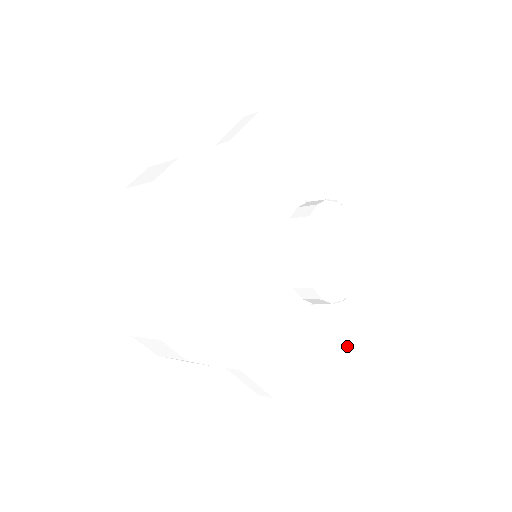
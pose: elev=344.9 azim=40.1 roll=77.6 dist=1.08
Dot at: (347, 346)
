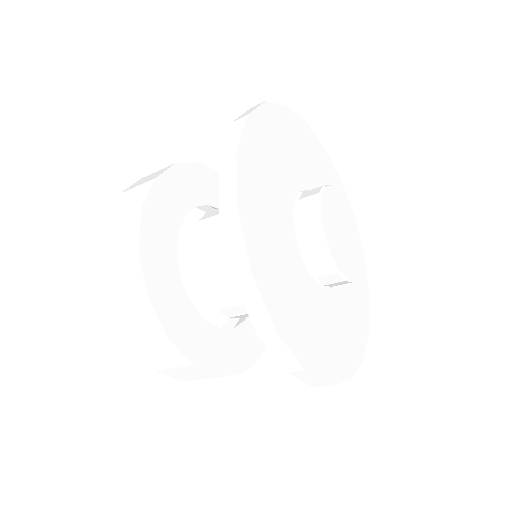
Dot at: (343, 354)
